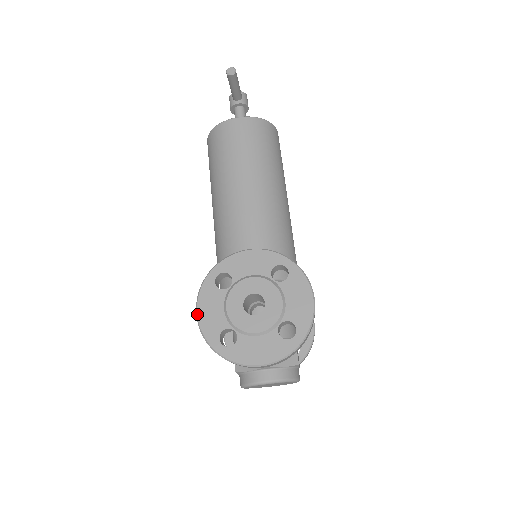
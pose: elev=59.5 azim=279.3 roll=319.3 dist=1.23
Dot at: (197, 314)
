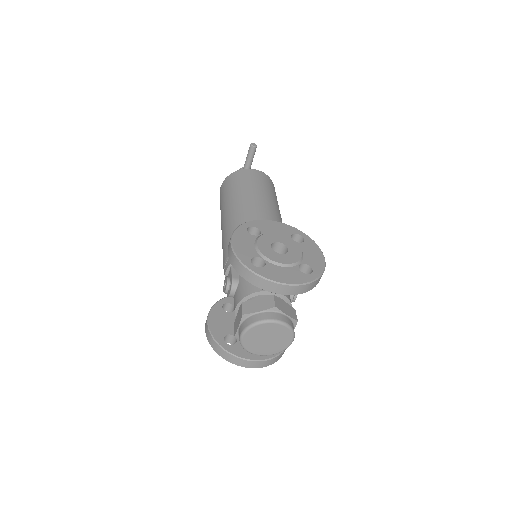
Dot at: (232, 243)
